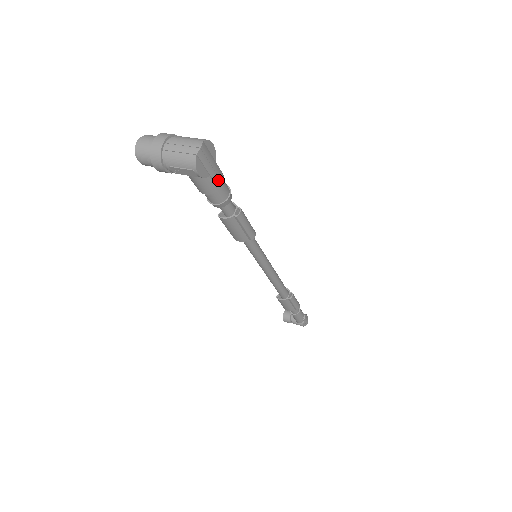
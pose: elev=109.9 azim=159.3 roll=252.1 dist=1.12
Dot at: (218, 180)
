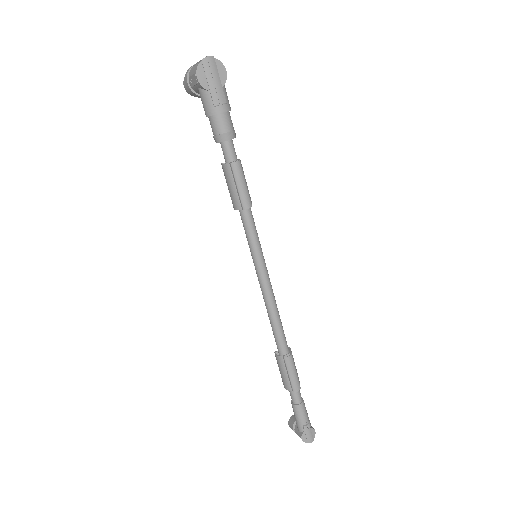
Dot at: (217, 102)
